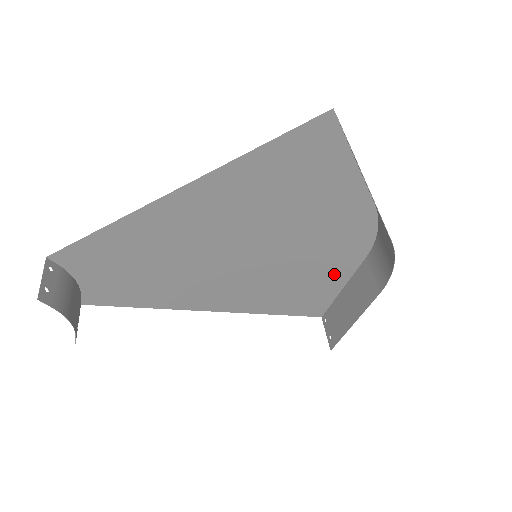
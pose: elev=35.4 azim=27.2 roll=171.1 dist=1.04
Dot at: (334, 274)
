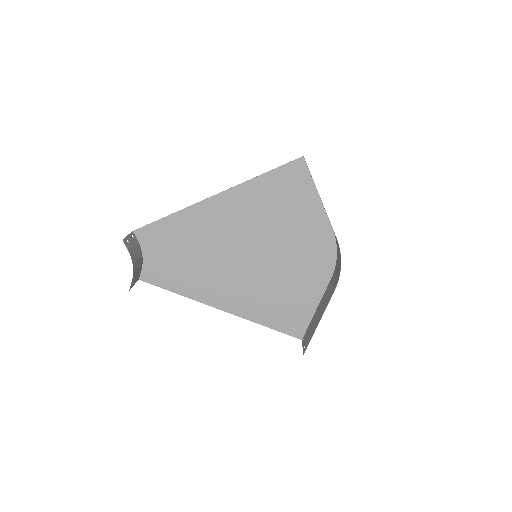
Dot at: (310, 291)
